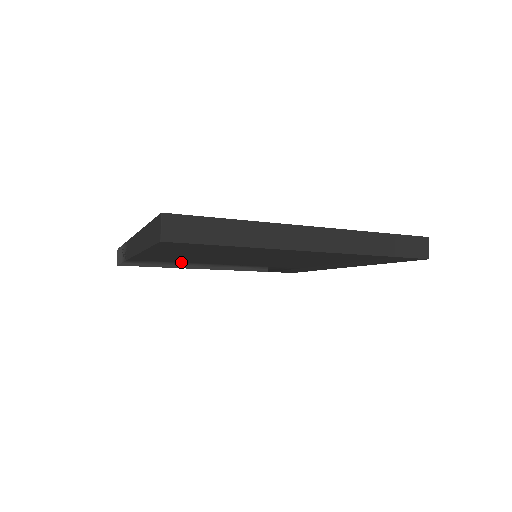
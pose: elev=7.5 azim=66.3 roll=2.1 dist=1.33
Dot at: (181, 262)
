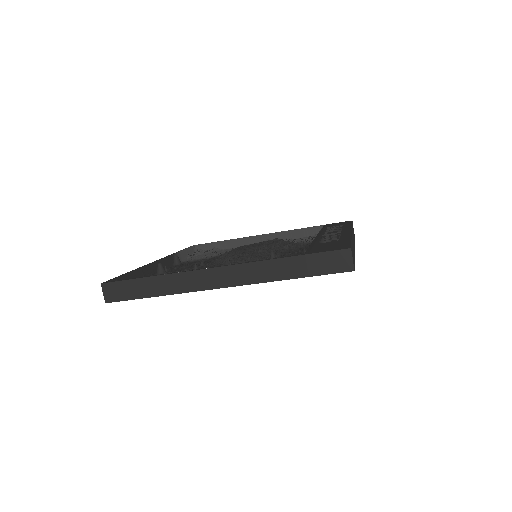
Dot at: occluded
